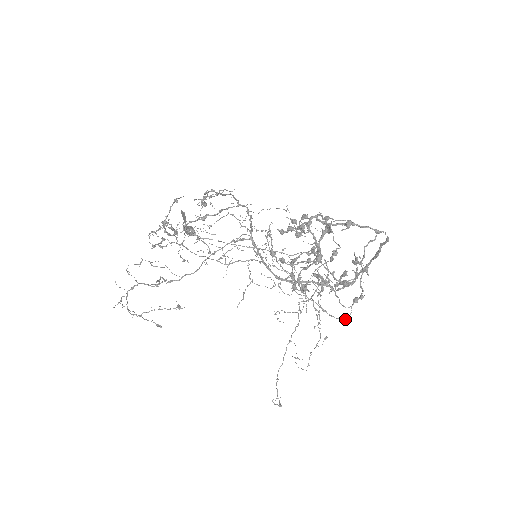
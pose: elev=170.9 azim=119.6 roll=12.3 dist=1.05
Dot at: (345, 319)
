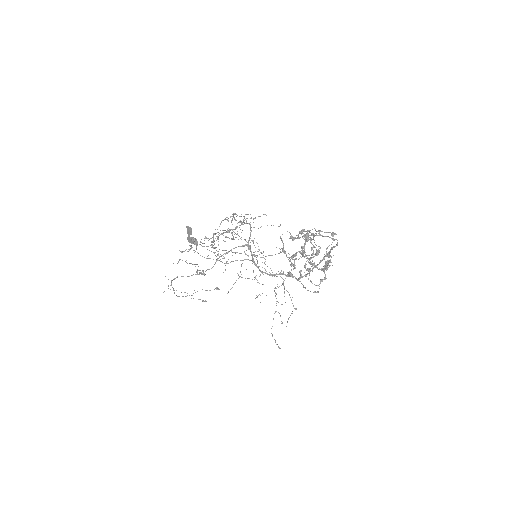
Dot at: (317, 292)
